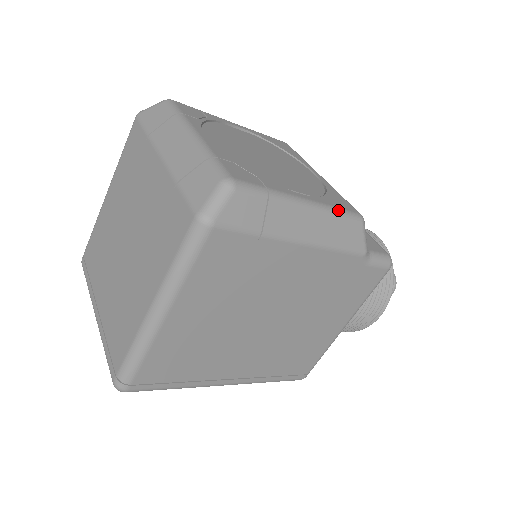
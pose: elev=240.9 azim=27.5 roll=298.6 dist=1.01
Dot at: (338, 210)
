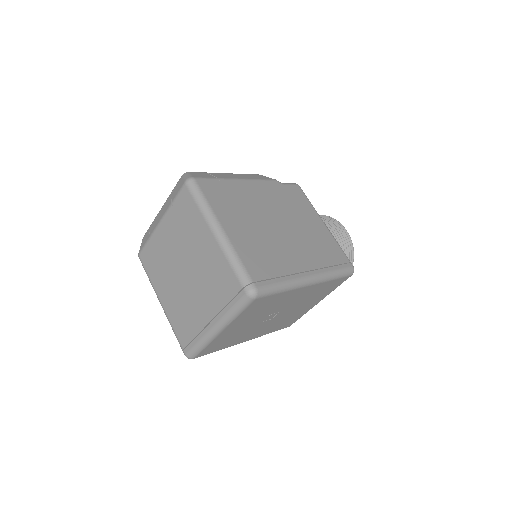
Dot at: occluded
